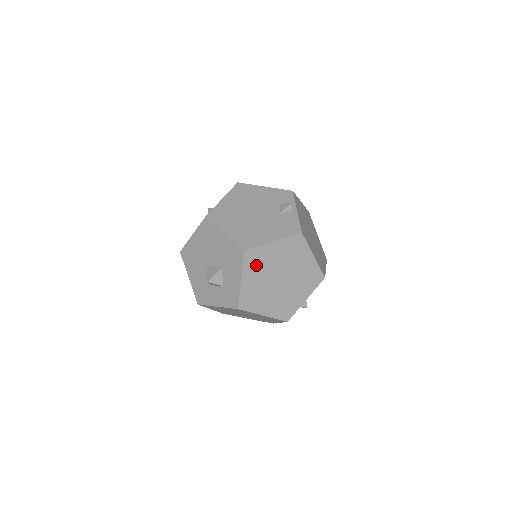
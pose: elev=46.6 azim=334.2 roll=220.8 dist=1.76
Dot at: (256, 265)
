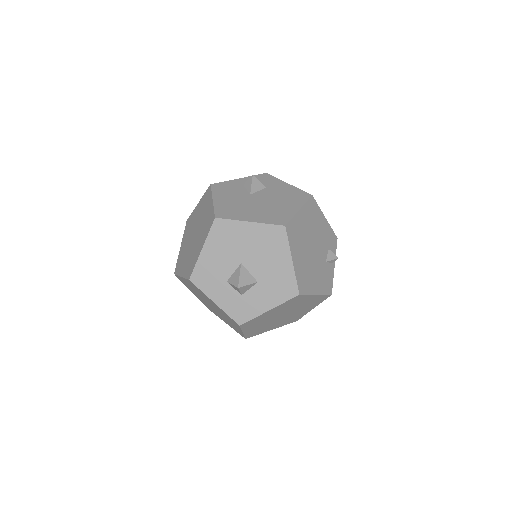
Dot at: (289, 304)
